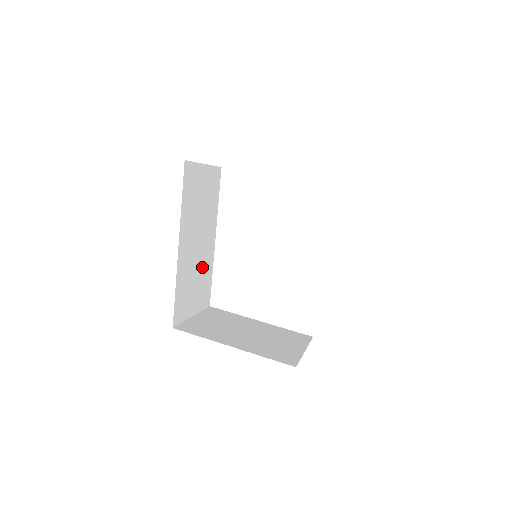
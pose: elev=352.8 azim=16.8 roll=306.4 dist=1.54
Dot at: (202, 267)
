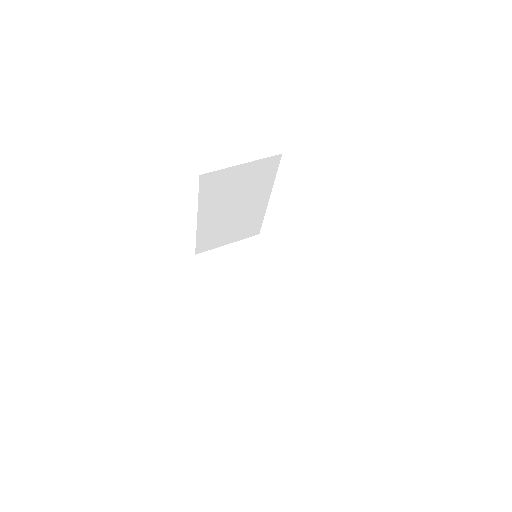
Dot at: (243, 219)
